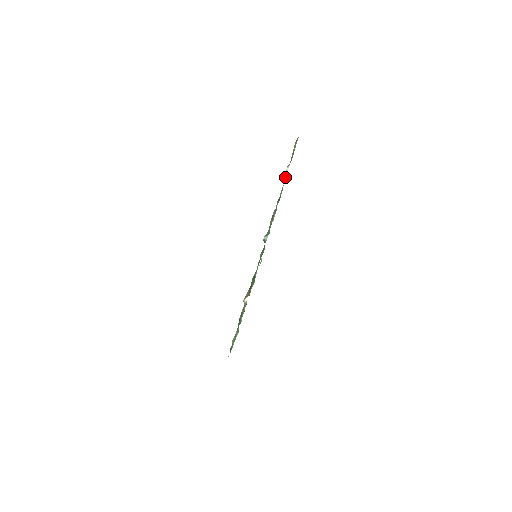
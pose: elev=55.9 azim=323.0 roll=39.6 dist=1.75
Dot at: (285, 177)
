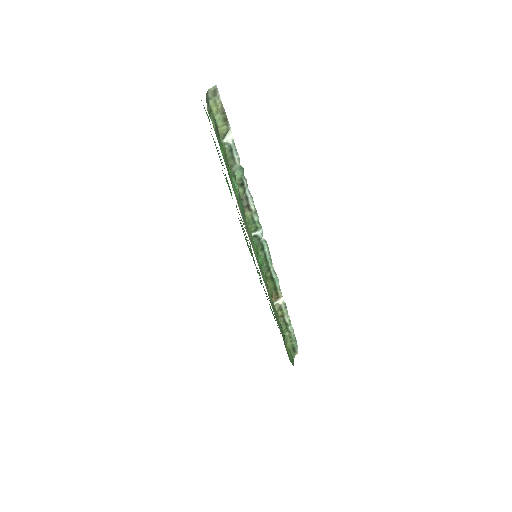
Dot at: (229, 153)
